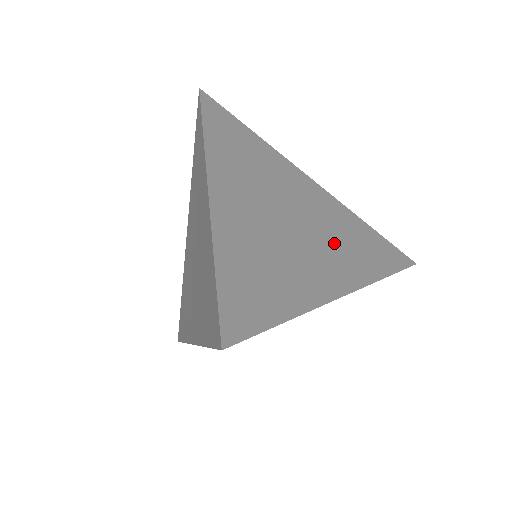
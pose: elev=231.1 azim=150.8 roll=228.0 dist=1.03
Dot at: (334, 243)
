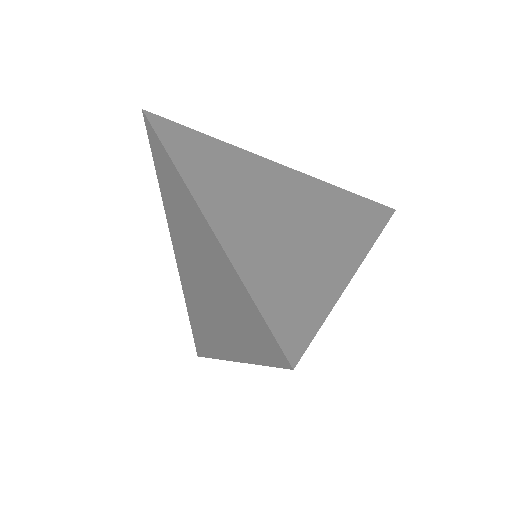
Dot at: (327, 220)
